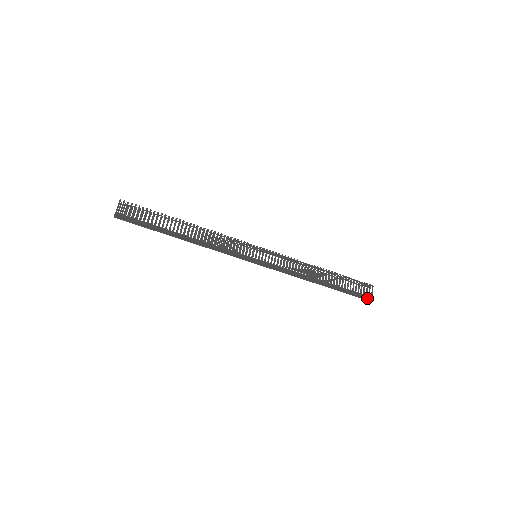
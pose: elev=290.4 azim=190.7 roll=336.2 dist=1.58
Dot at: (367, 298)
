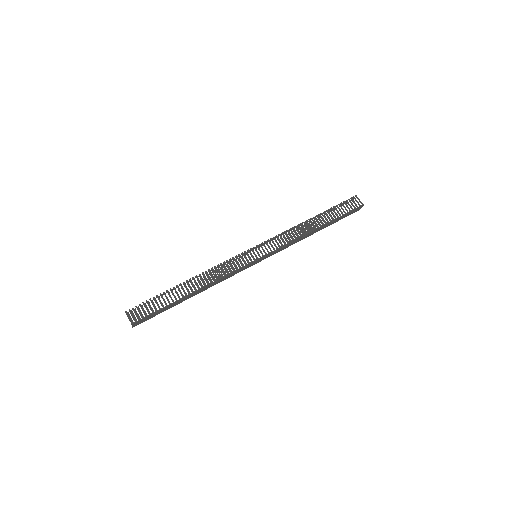
Dot at: (360, 208)
